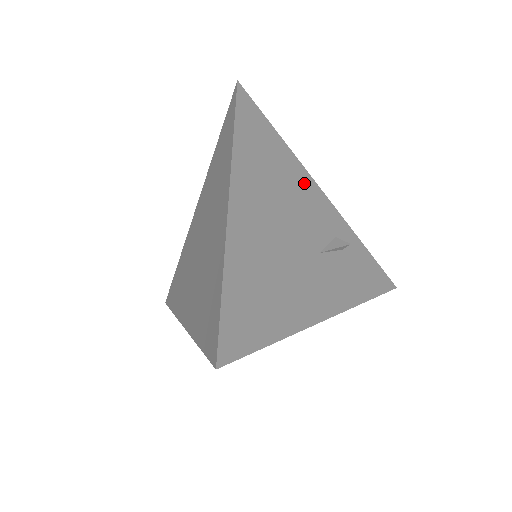
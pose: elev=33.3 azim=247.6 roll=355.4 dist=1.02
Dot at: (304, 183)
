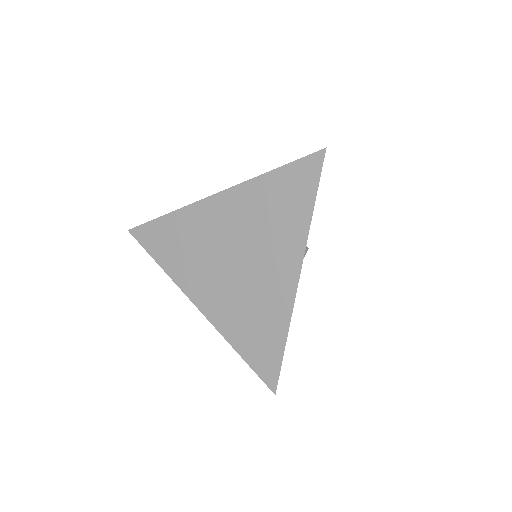
Dot at: occluded
